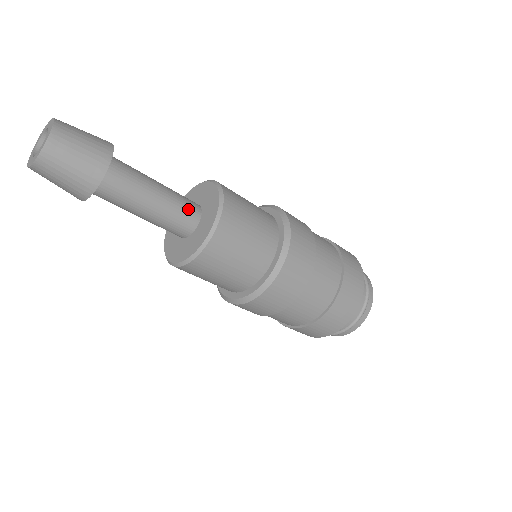
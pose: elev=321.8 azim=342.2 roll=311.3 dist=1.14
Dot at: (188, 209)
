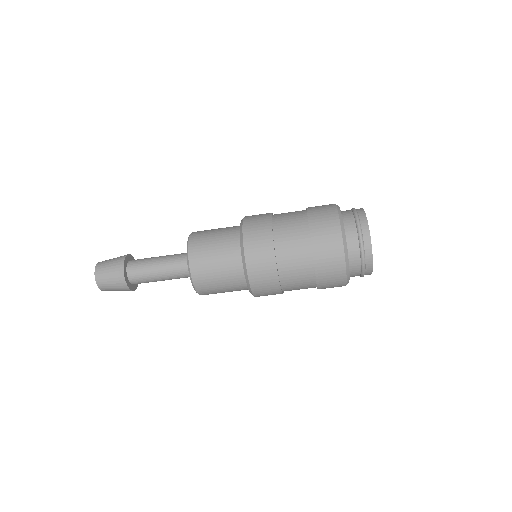
Dot at: (183, 269)
